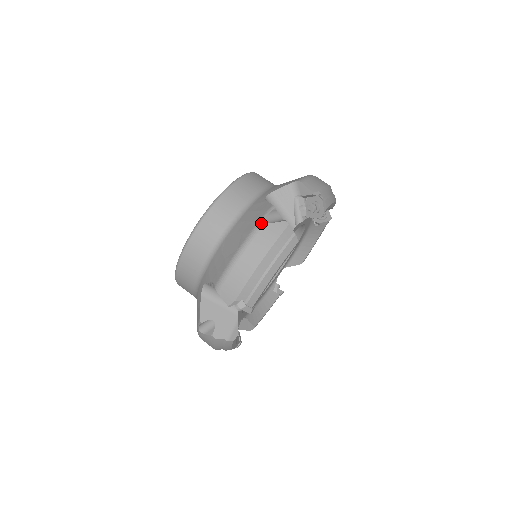
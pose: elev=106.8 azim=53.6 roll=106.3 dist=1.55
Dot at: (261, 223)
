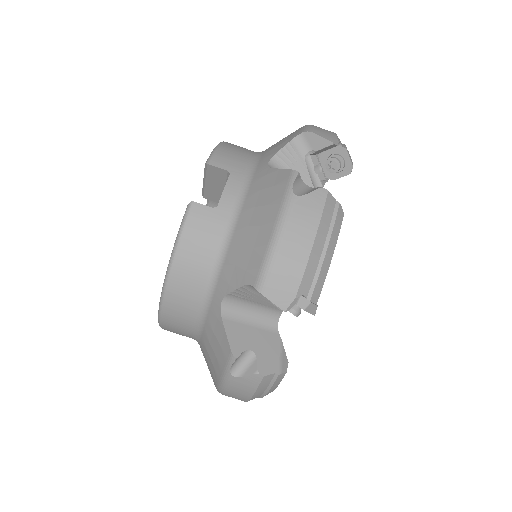
Dot at: (227, 377)
